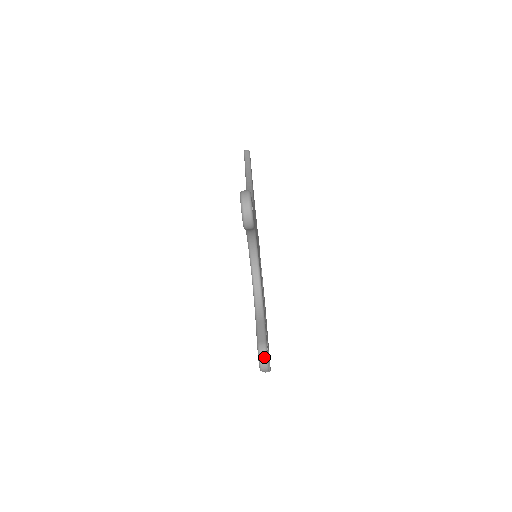
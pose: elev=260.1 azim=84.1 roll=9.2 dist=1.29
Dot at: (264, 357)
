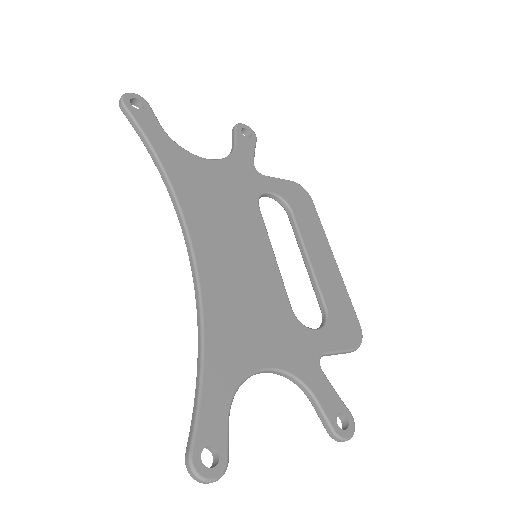
Dot at: (341, 441)
